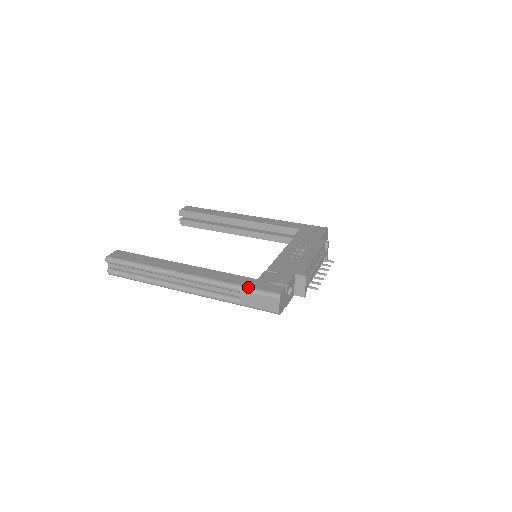
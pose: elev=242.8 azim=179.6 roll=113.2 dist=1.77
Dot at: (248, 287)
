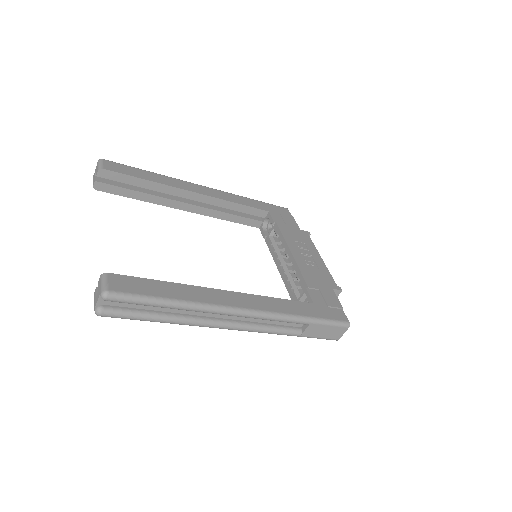
Dot at: (319, 319)
